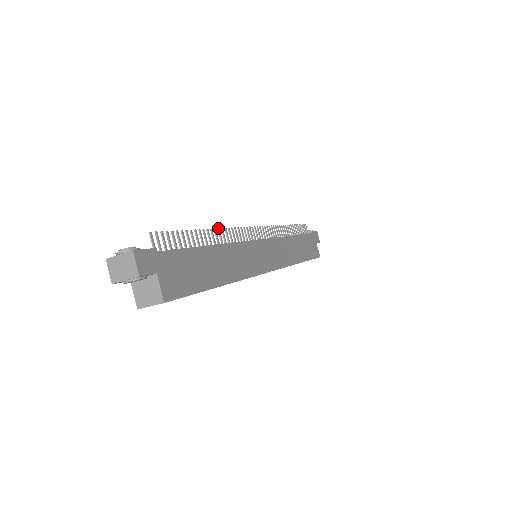
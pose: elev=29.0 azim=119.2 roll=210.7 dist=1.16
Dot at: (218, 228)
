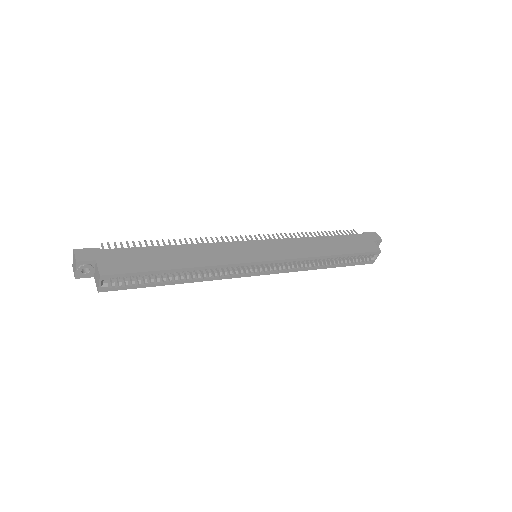
Dot at: (189, 238)
